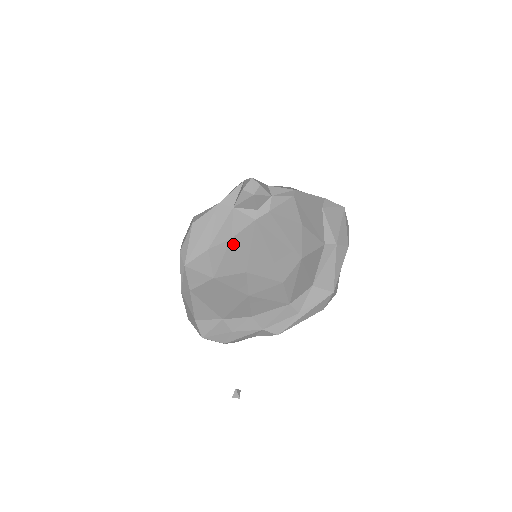
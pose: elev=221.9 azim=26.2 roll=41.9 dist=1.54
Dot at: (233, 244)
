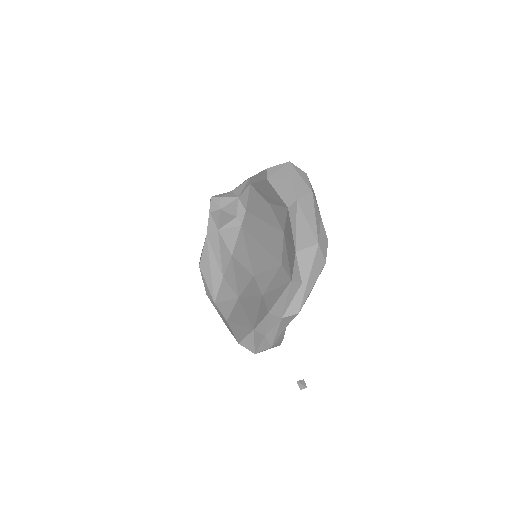
Dot at: (235, 260)
